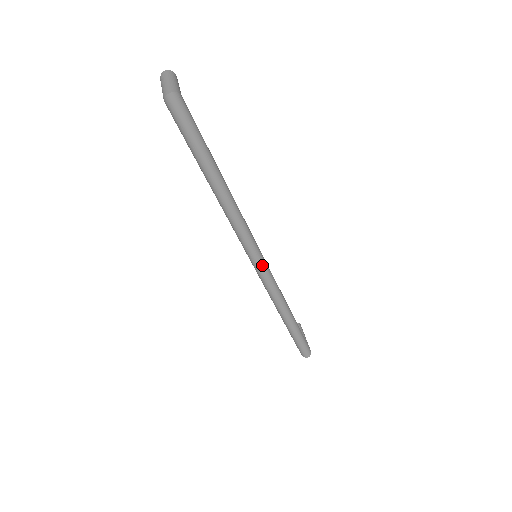
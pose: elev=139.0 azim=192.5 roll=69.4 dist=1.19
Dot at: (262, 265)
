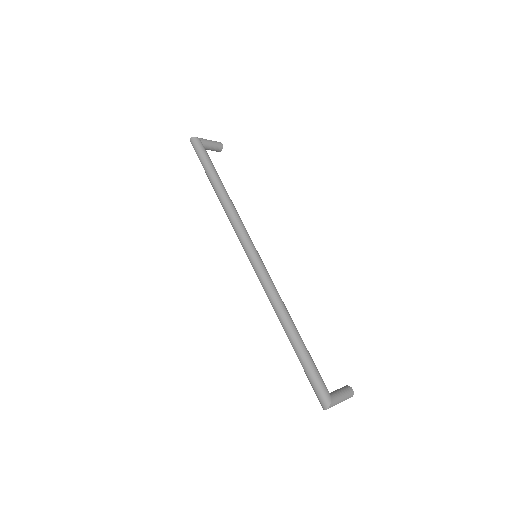
Dot at: (253, 259)
